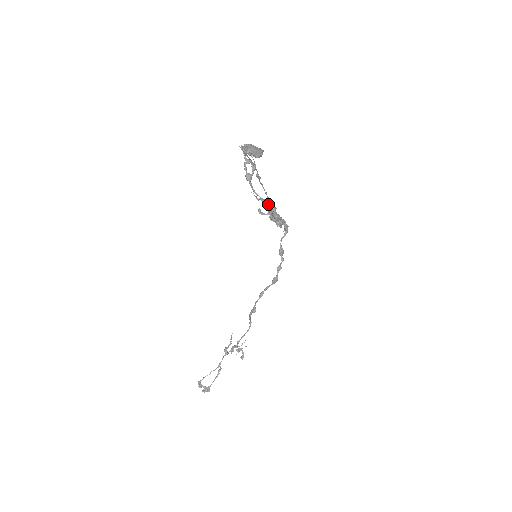
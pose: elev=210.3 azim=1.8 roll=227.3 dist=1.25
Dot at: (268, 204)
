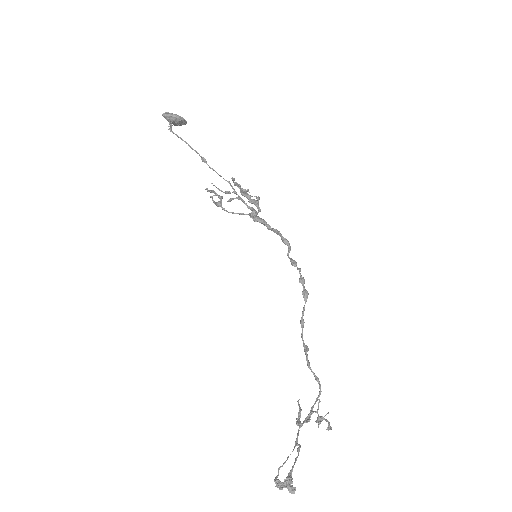
Dot at: (233, 192)
